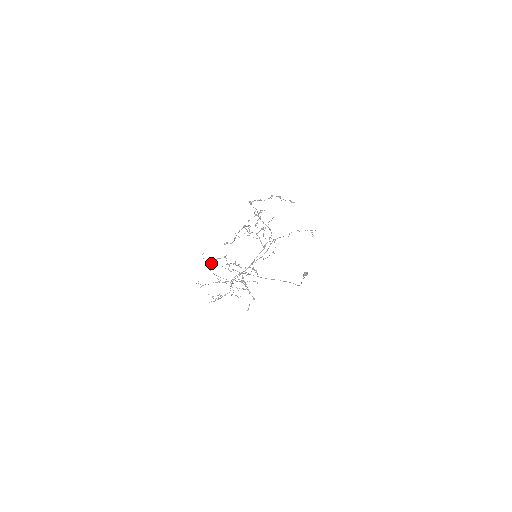
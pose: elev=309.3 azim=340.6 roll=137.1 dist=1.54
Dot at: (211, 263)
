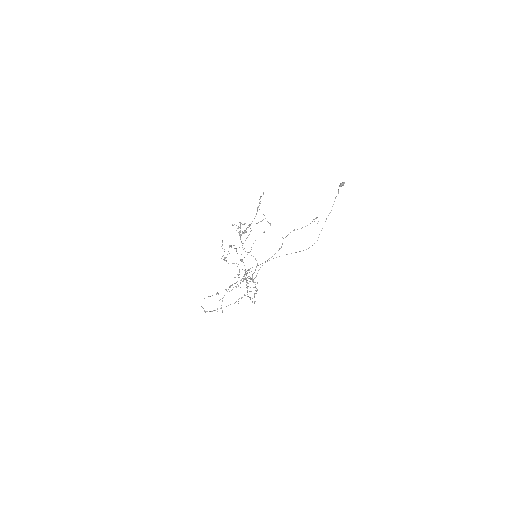
Dot at: occluded
